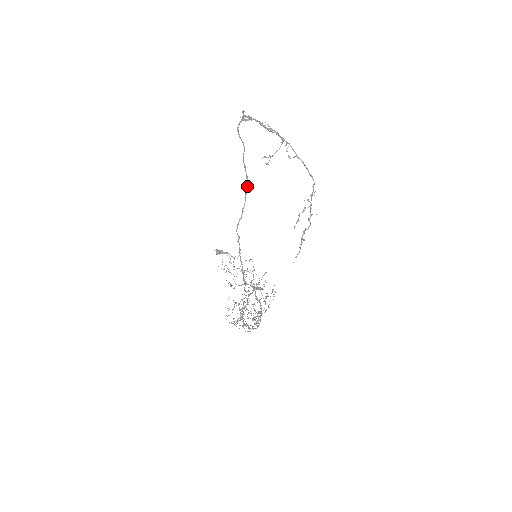
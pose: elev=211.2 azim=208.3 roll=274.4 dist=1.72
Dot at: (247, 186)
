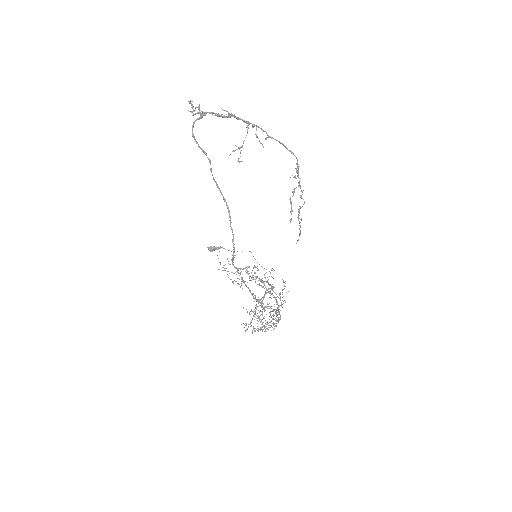
Dot at: (228, 212)
